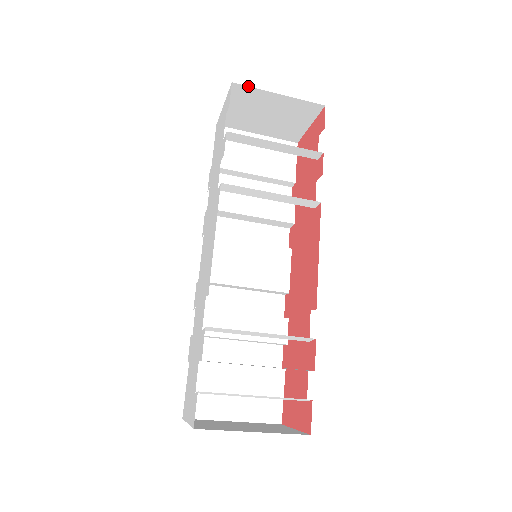
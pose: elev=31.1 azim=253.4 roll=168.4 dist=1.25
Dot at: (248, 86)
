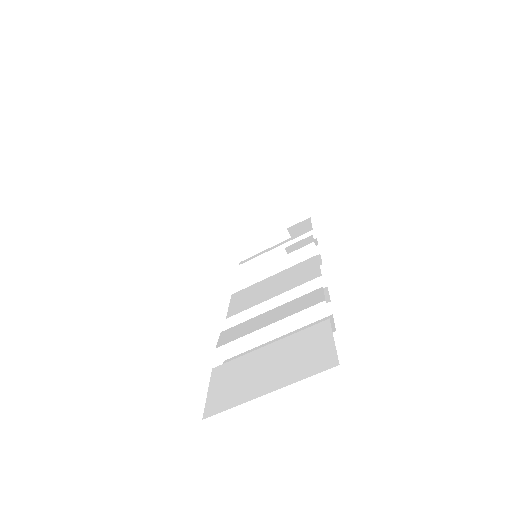
Dot at: (224, 193)
